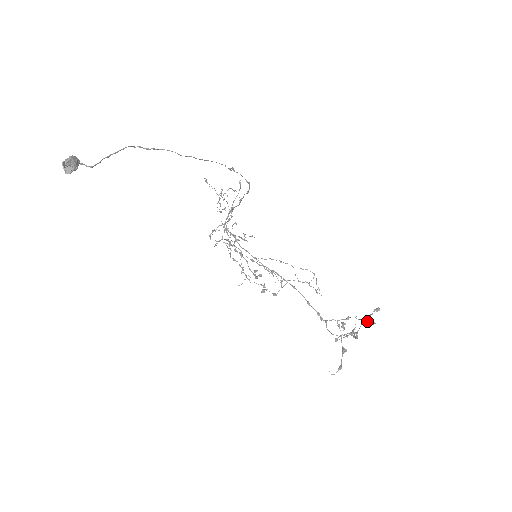
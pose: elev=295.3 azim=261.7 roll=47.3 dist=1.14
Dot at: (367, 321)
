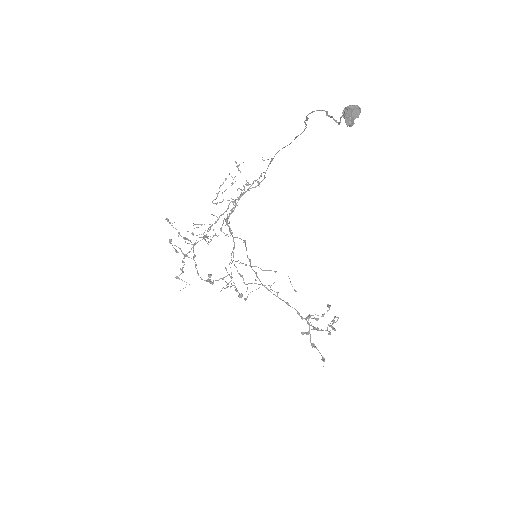
Dot at: (311, 318)
